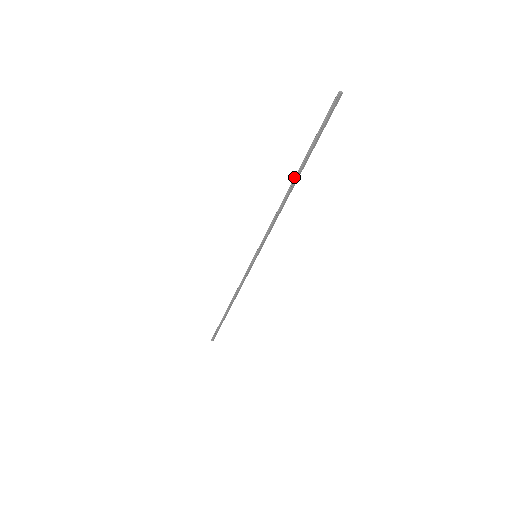
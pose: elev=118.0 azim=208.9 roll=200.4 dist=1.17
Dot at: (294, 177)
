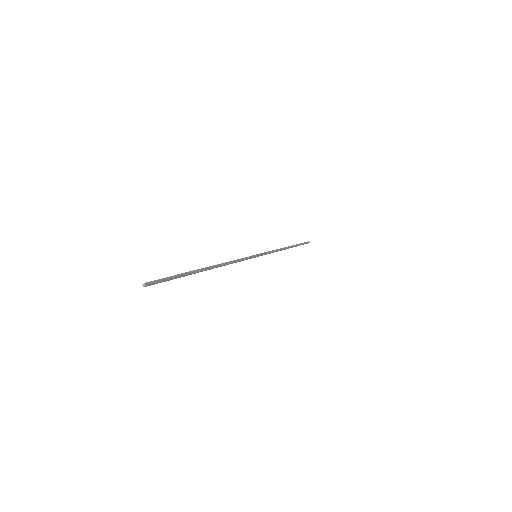
Dot at: (202, 269)
